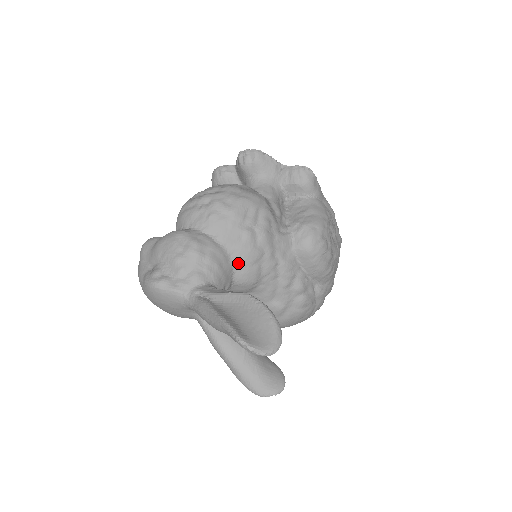
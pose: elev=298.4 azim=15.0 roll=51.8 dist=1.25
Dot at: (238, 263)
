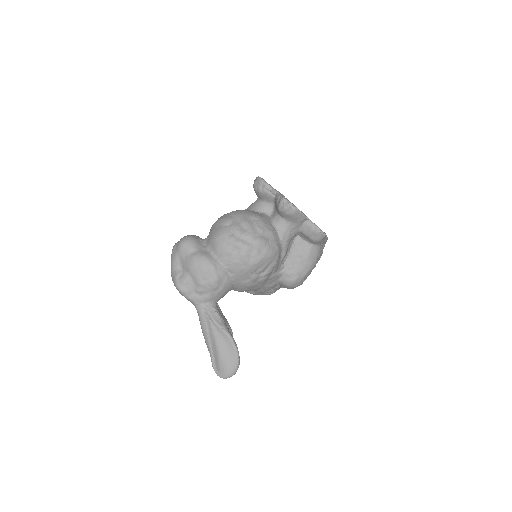
Dot at: (238, 287)
